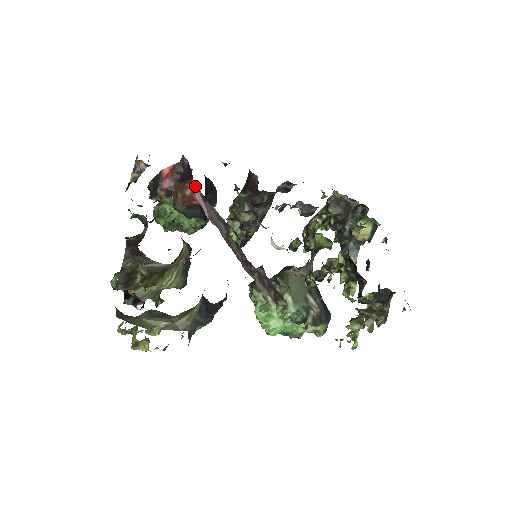
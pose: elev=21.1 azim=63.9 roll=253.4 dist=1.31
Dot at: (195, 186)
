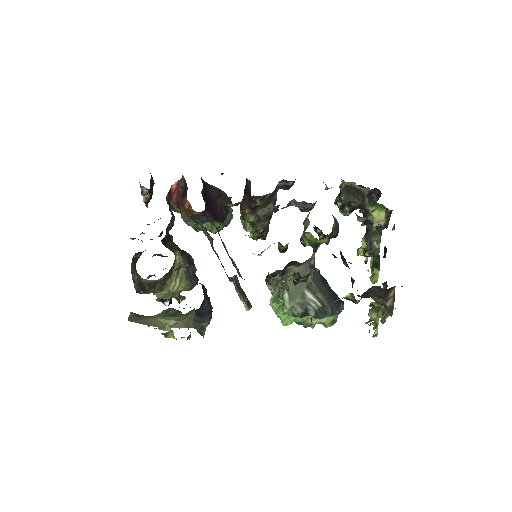
Dot at: occluded
